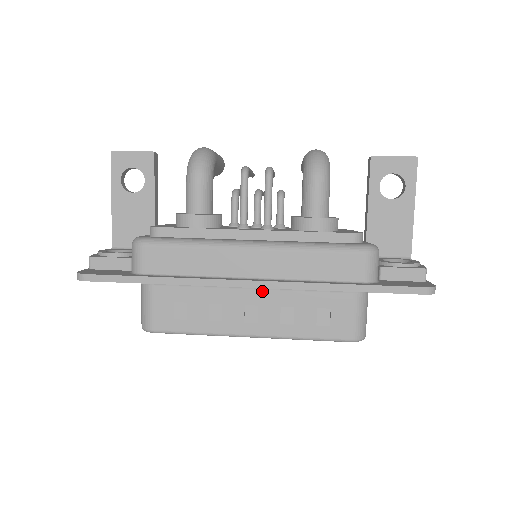
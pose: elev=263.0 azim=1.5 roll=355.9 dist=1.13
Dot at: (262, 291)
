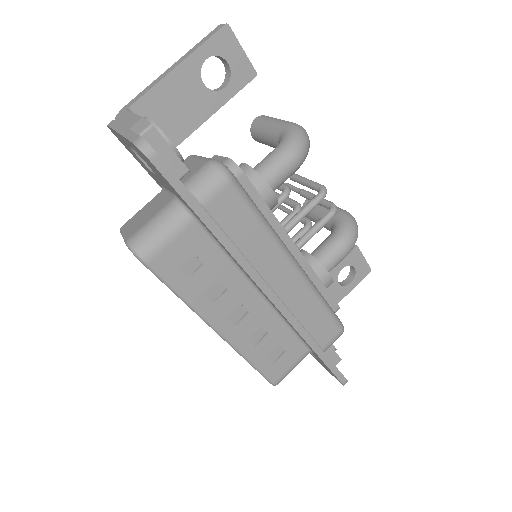
Dot at: (263, 303)
